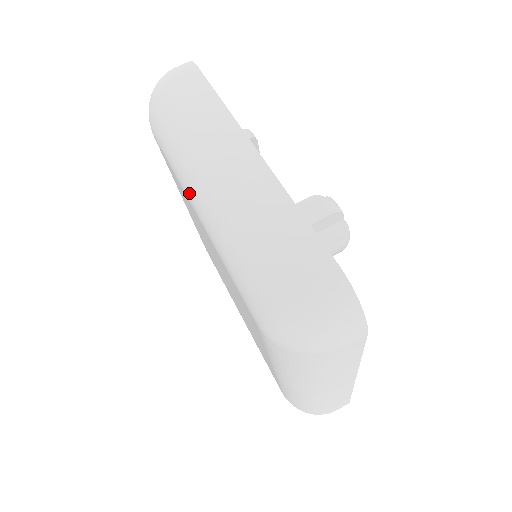
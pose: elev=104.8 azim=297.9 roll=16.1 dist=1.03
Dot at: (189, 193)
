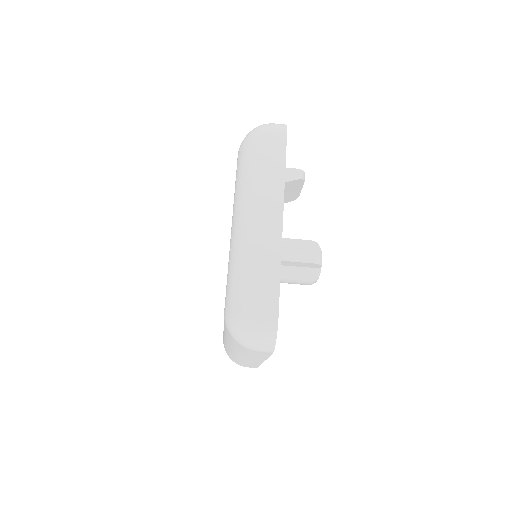
Dot at: (234, 213)
